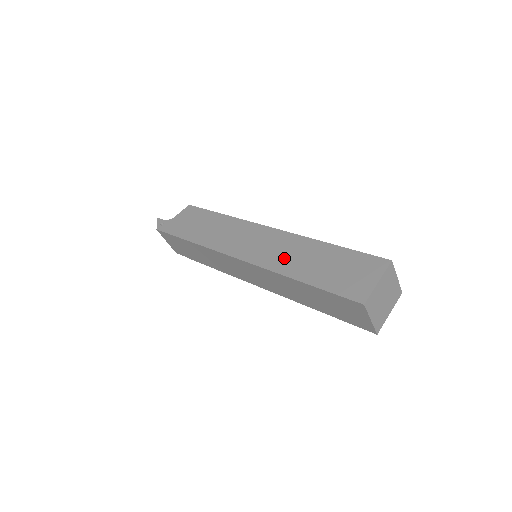
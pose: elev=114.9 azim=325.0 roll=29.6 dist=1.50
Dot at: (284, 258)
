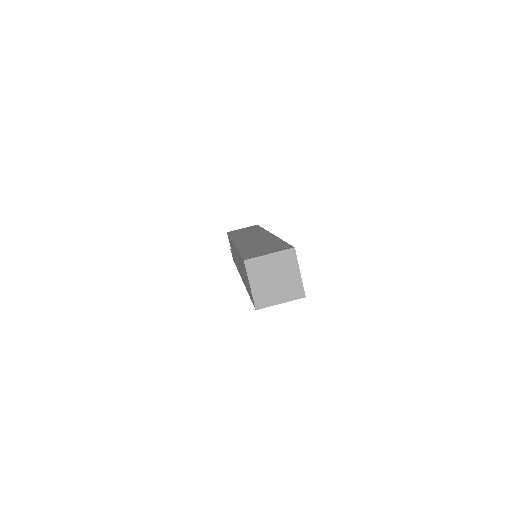
Dot at: occluded
